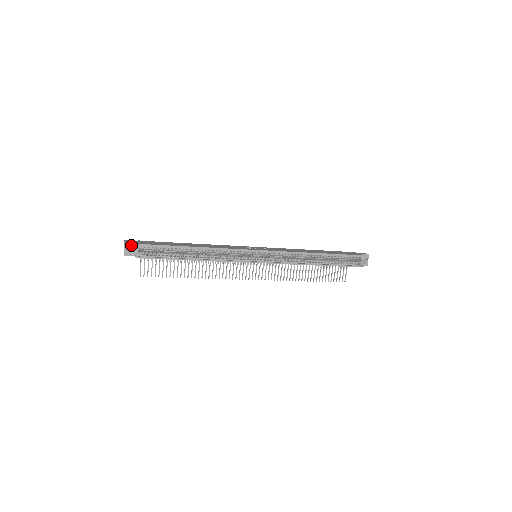
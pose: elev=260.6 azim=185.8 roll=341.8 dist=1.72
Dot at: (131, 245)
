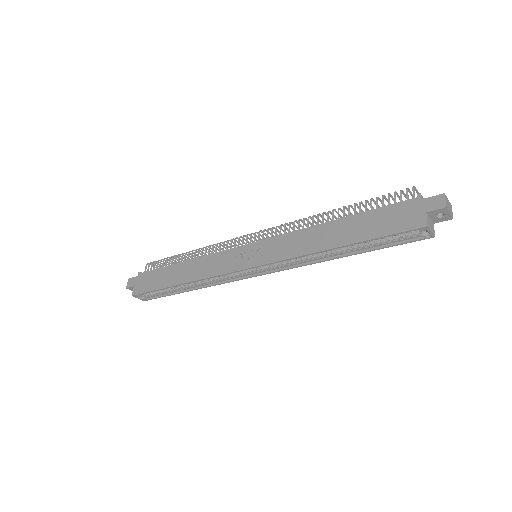
Dot at: occluded
